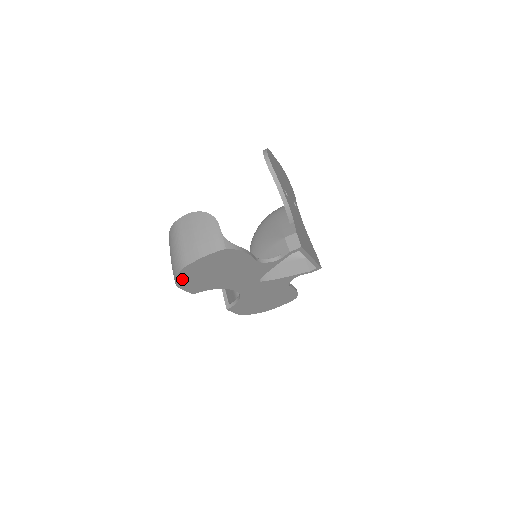
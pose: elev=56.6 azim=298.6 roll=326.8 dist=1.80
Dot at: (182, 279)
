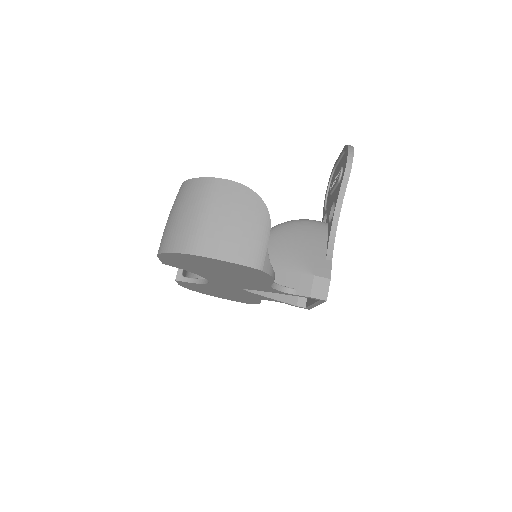
Dot at: (173, 255)
